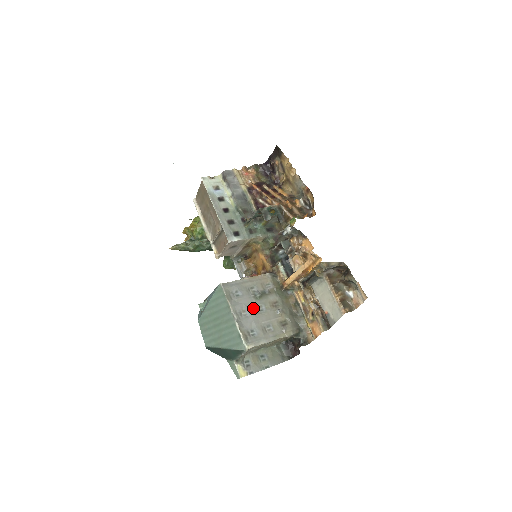
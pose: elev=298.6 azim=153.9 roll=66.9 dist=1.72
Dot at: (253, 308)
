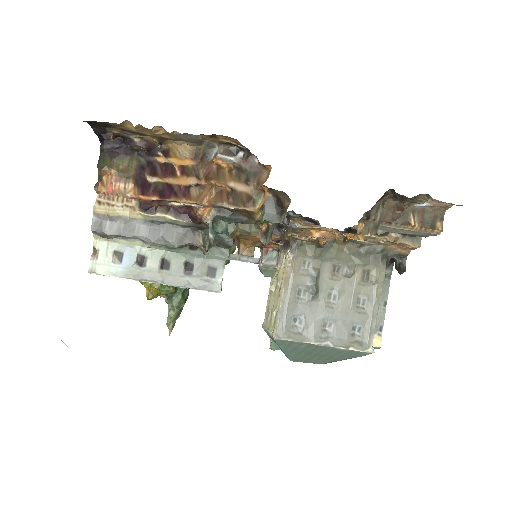
Dot at: (326, 309)
